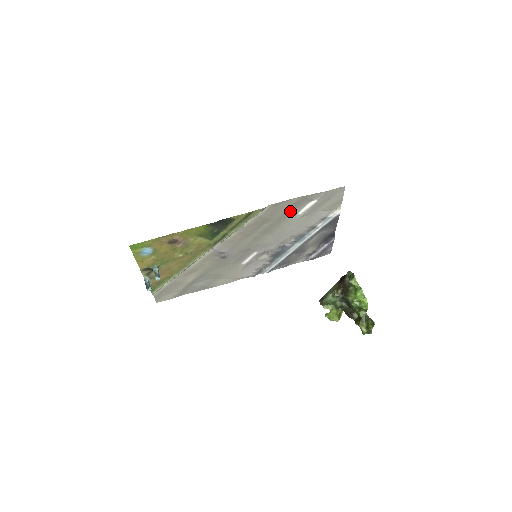
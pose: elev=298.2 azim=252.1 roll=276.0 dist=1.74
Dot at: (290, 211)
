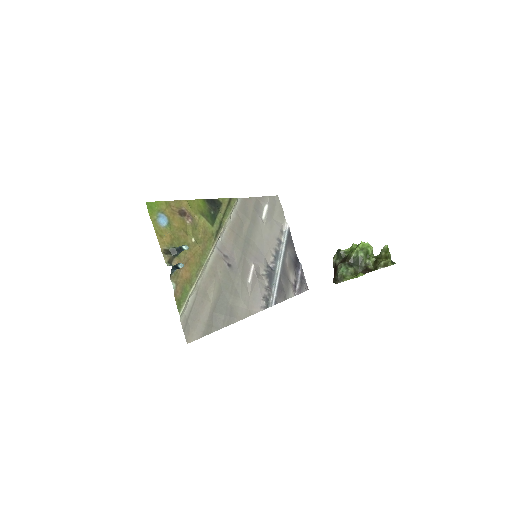
Dot at: (256, 213)
